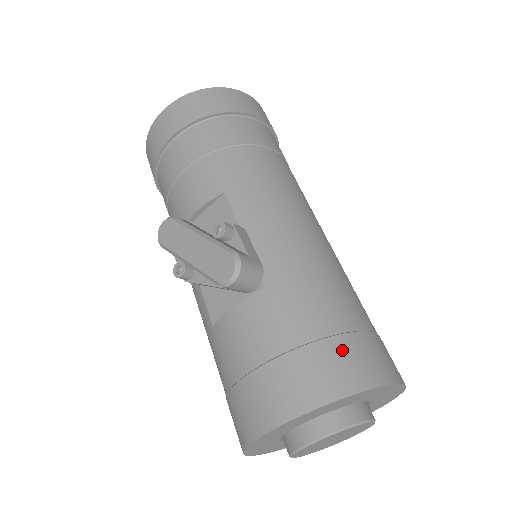
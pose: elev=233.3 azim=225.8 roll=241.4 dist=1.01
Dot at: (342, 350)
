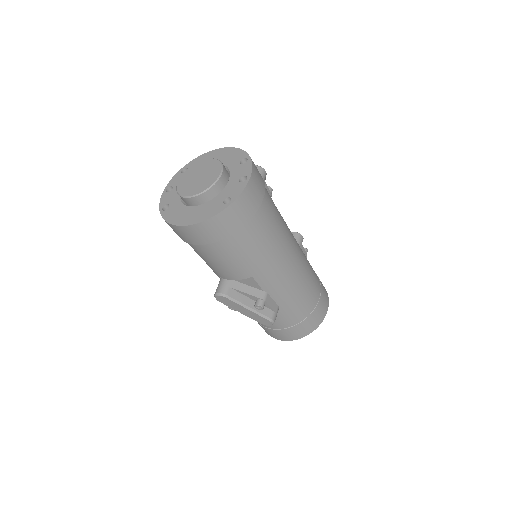
Dot at: (311, 320)
